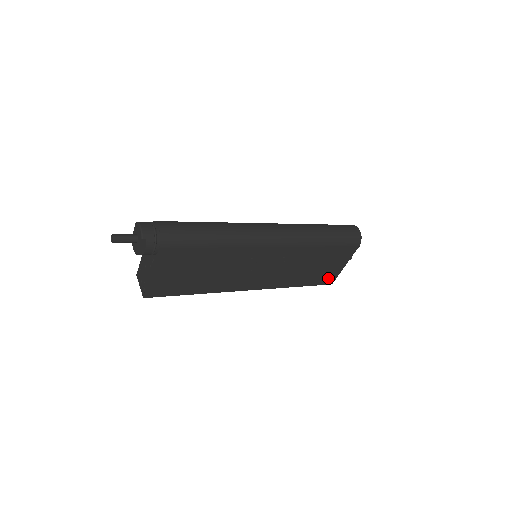
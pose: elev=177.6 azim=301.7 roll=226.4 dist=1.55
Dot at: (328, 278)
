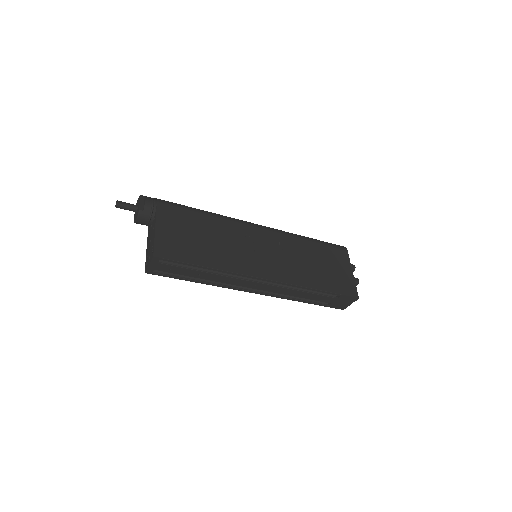
Dot at: (347, 287)
